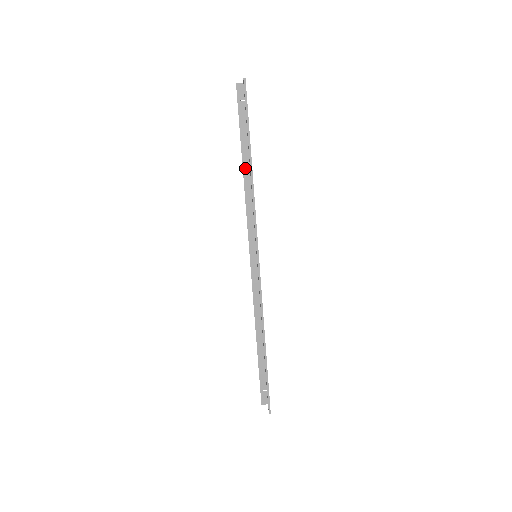
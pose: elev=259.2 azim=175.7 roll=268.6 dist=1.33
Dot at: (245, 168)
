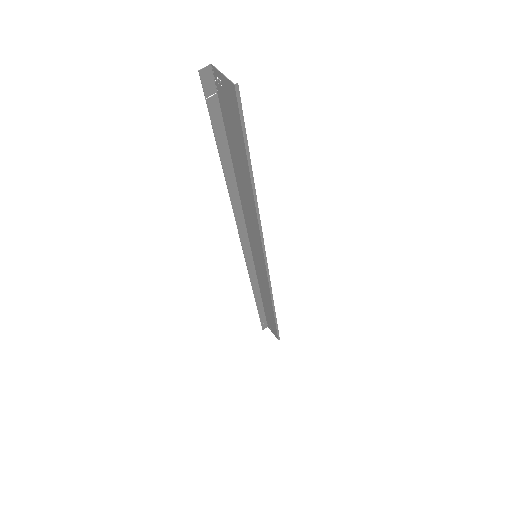
Dot at: (229, 180)
